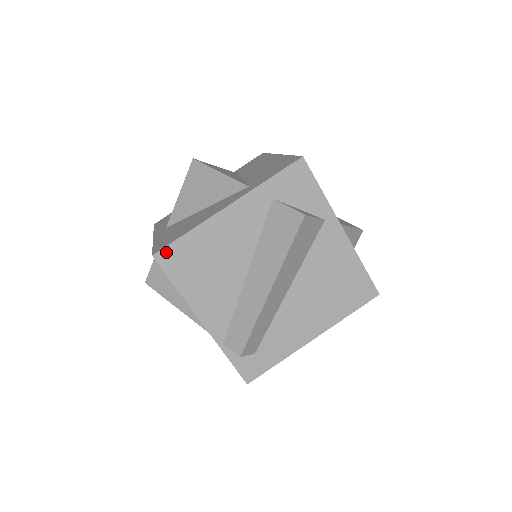
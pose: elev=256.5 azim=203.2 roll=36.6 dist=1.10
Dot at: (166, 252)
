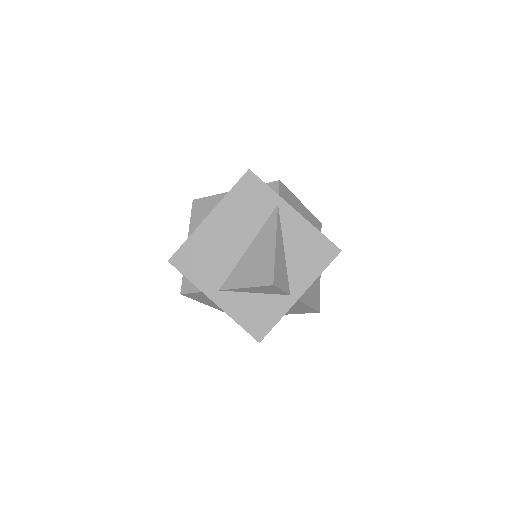
Dot at: occluded
